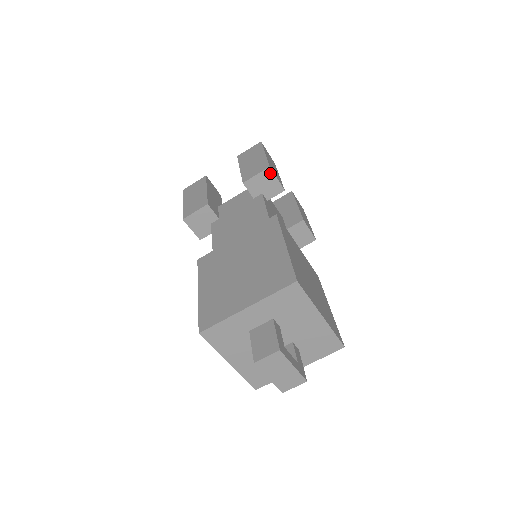
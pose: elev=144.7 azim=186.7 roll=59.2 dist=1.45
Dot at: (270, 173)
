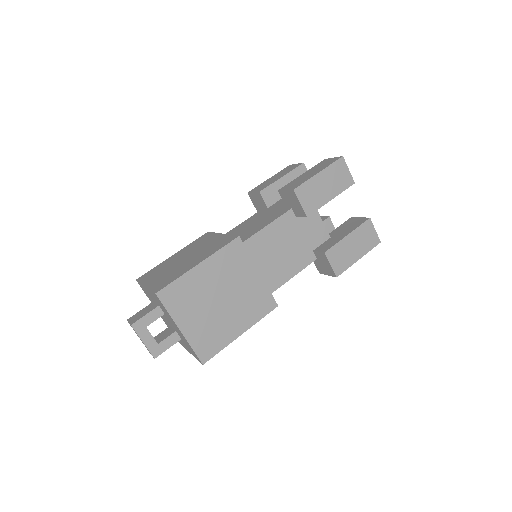
Dot at: (295, 195)
